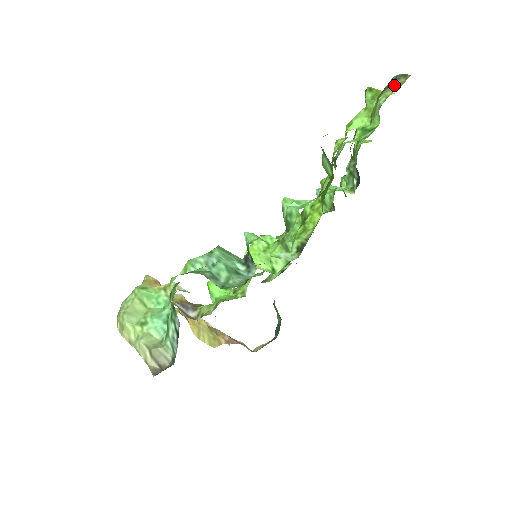
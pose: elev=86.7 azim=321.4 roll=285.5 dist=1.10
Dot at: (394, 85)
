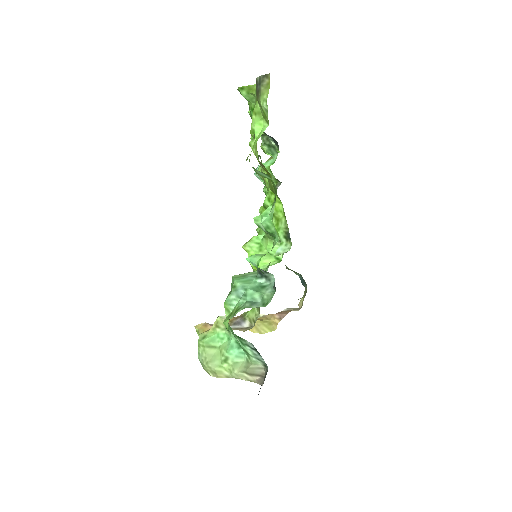
Dot at: (264, 88)
